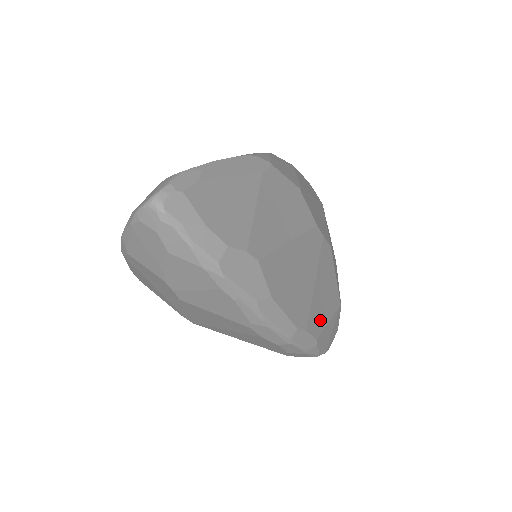
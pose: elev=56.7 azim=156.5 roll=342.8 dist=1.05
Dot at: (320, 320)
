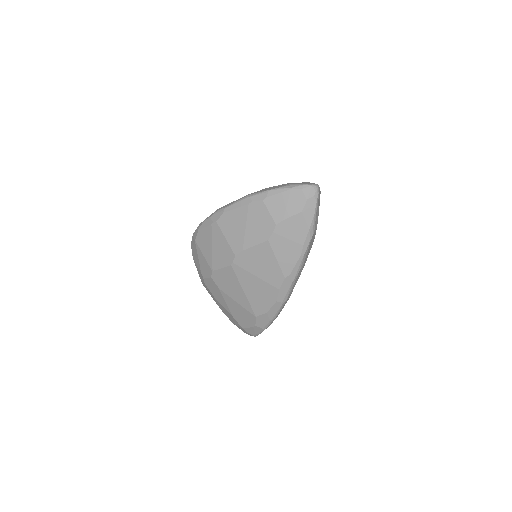
Dot at: occluded
